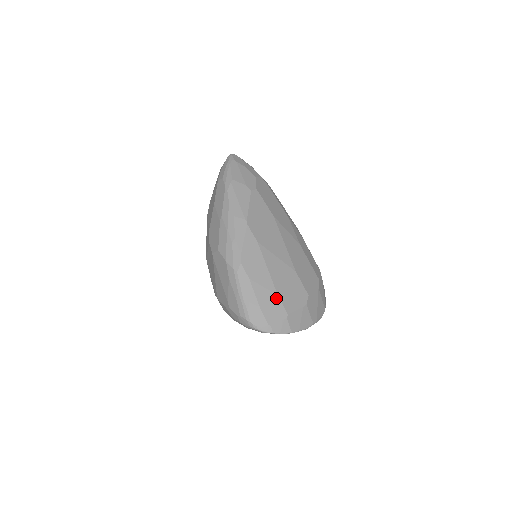
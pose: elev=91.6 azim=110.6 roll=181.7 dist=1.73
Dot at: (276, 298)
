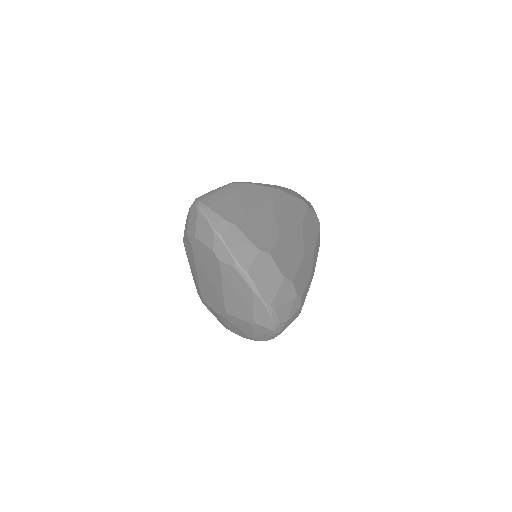
Dot at: (240, 212)
